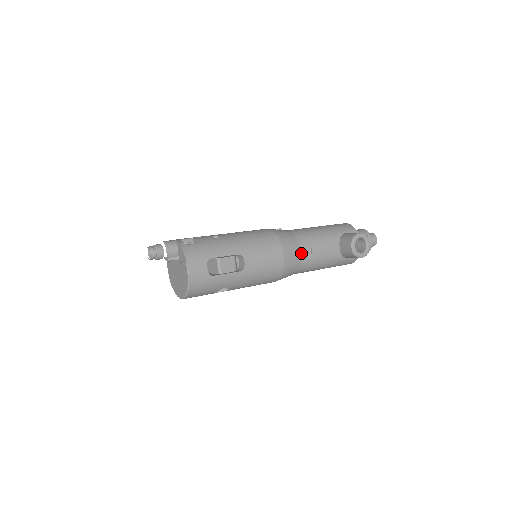
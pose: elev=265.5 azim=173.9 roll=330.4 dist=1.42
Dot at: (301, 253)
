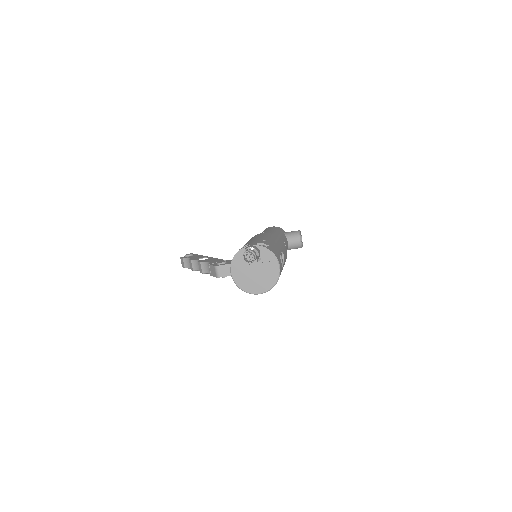
Dot at: occluded
